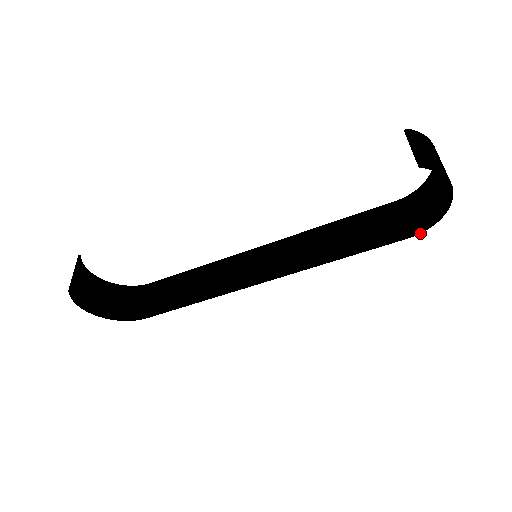
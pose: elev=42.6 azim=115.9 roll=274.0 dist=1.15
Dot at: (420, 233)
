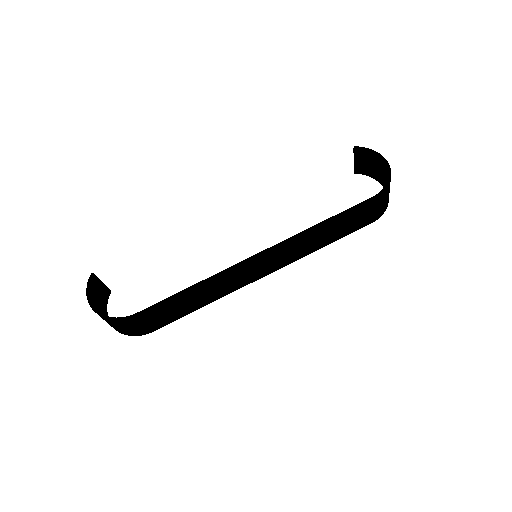
Dot at: (381, 193)
